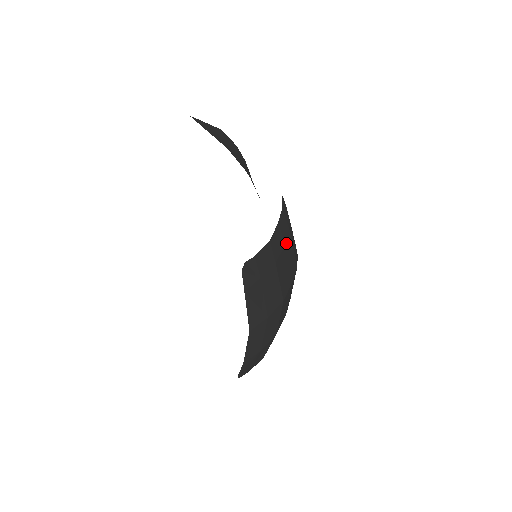
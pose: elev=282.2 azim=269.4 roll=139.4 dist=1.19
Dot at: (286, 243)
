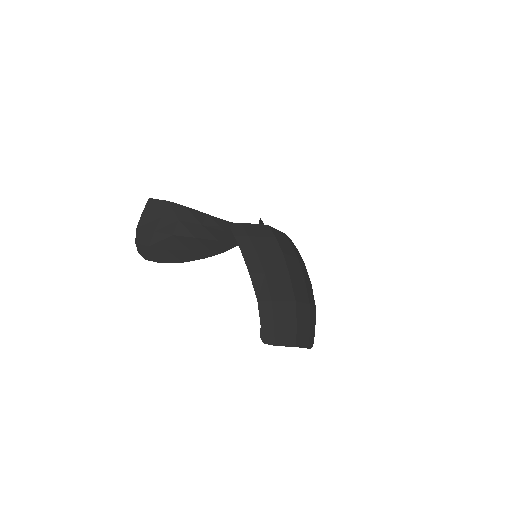
Dot at: (264, 269)
